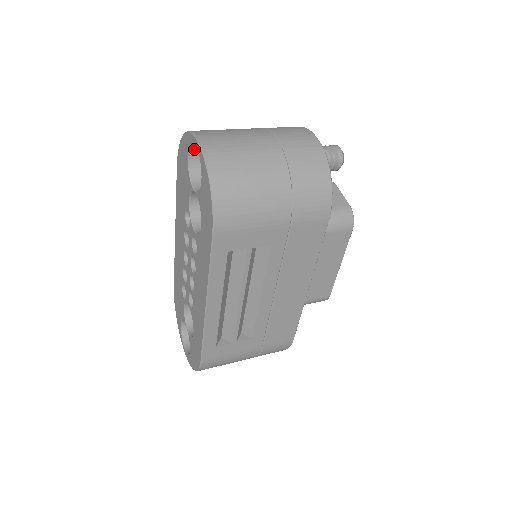
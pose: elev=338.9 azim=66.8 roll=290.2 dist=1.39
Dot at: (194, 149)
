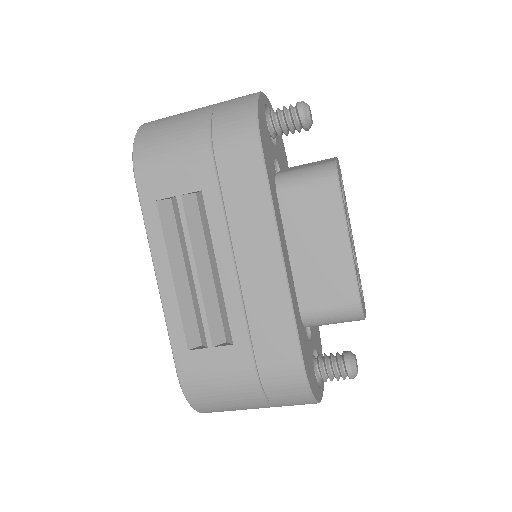
Dot at: occluded
